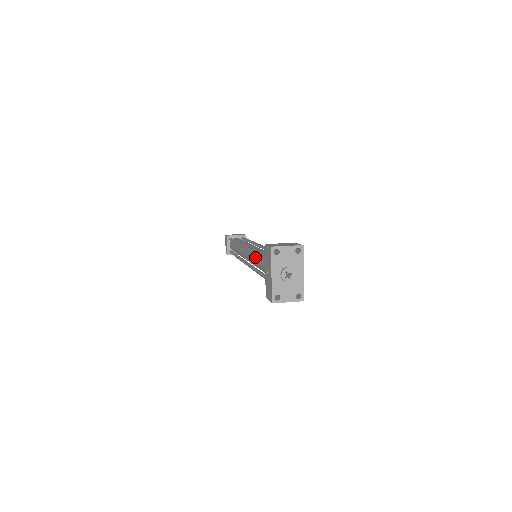
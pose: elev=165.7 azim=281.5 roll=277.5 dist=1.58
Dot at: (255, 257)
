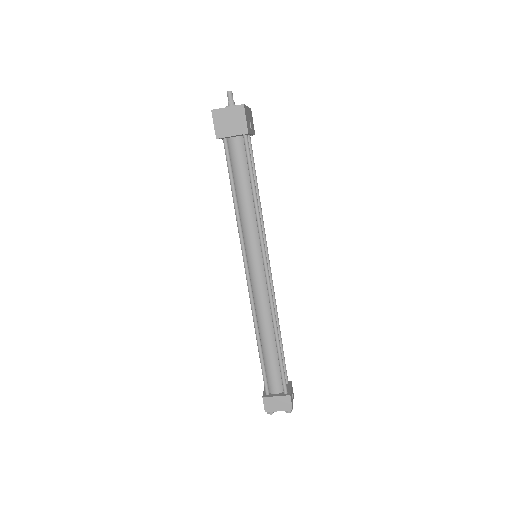
Dot at: occluded
